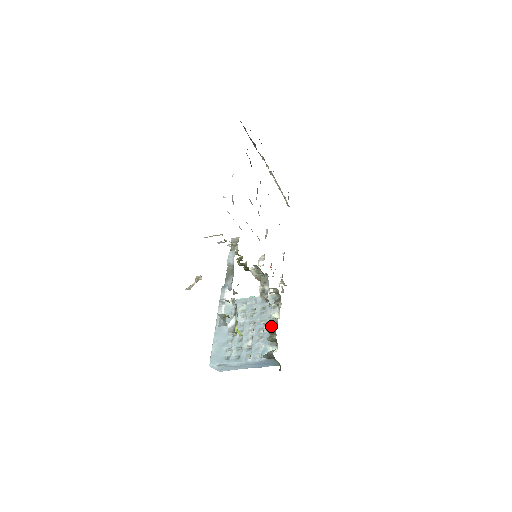
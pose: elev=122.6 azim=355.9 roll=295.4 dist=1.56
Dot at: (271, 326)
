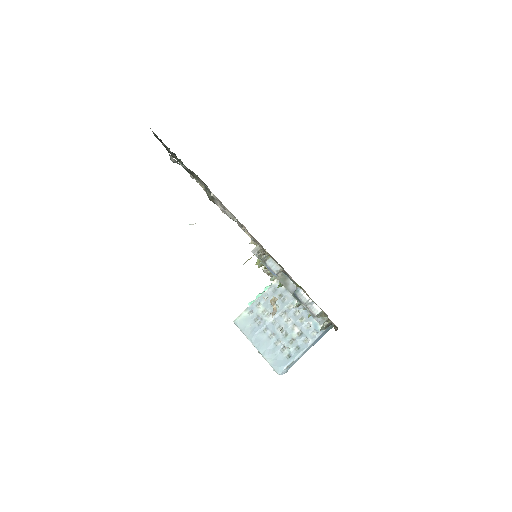
Dot at: occluded
